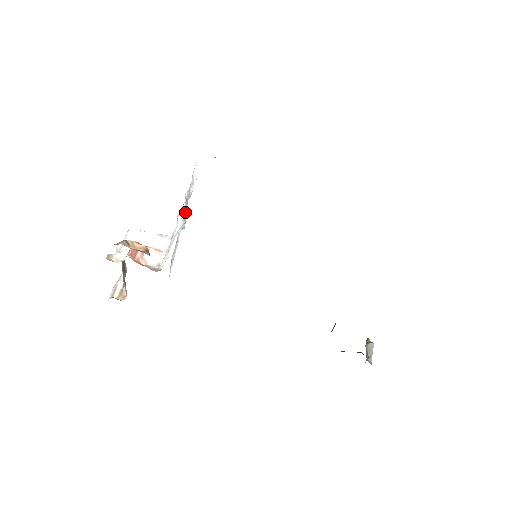
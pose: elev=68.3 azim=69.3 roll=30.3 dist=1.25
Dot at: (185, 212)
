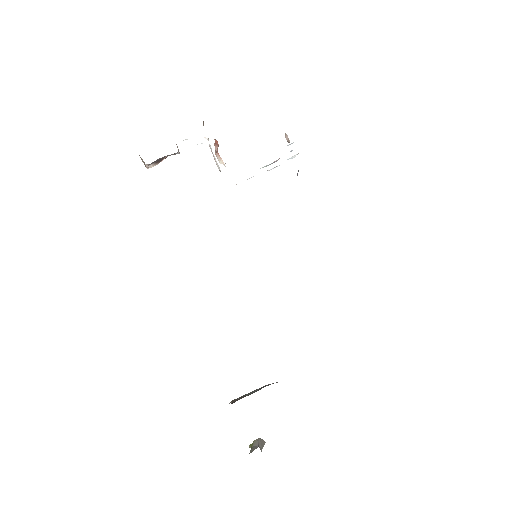
Dot at: occluded
